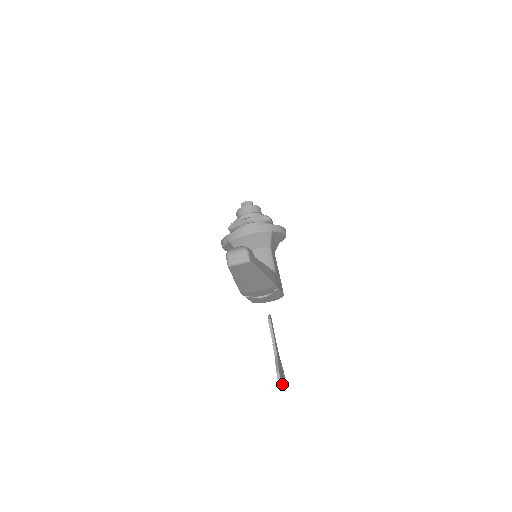
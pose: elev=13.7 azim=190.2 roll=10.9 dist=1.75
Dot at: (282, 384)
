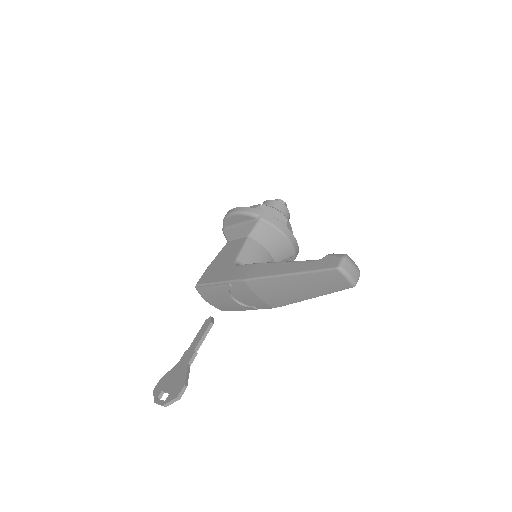
Dot at: (173, 402)
